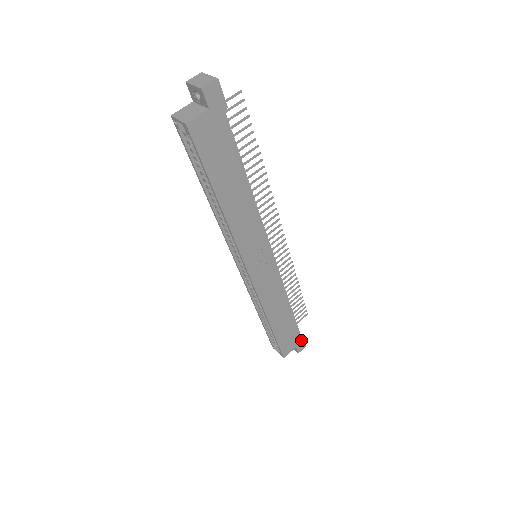
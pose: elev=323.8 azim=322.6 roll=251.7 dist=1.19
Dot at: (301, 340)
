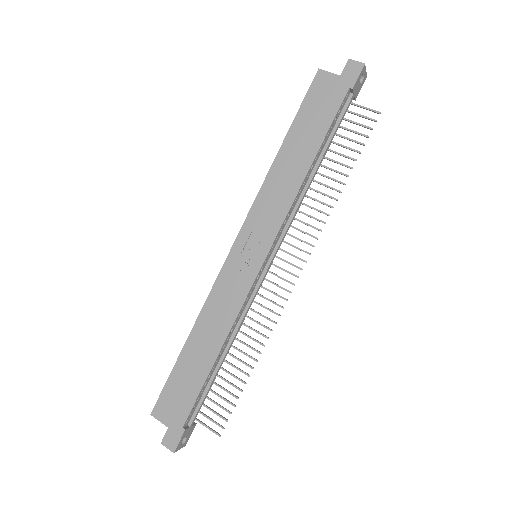
Dot at: (180, 430)
